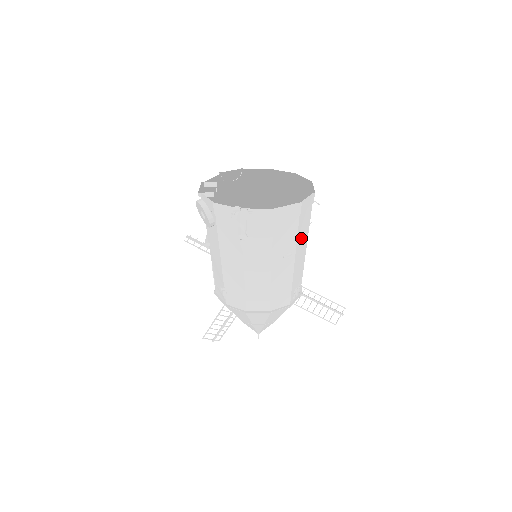
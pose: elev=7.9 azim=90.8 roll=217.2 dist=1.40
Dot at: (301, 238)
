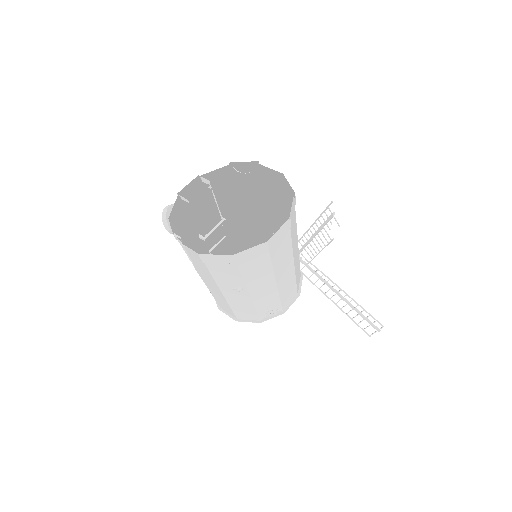
Dot at: (256, 277)
